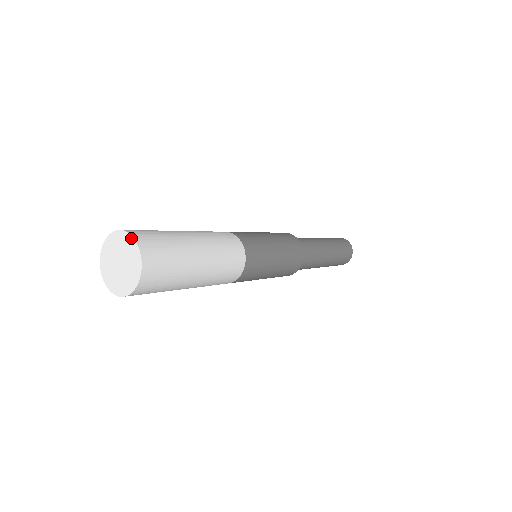
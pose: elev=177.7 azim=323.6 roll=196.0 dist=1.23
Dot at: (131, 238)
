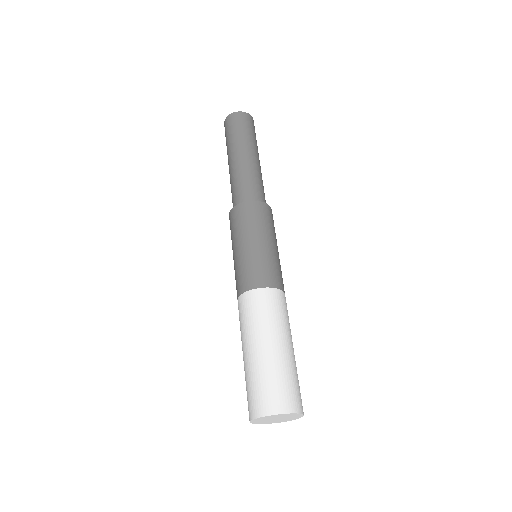
Dot at: (282, 415)
